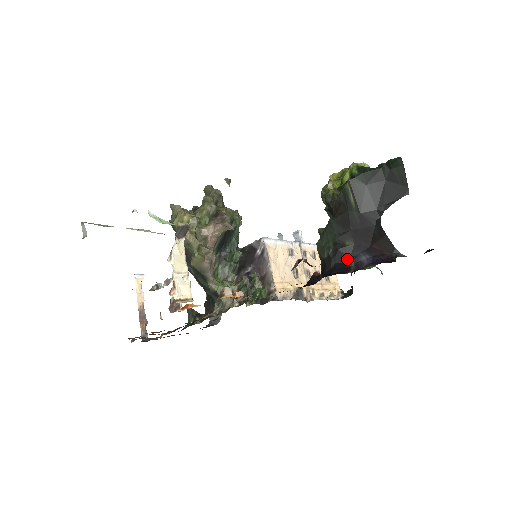
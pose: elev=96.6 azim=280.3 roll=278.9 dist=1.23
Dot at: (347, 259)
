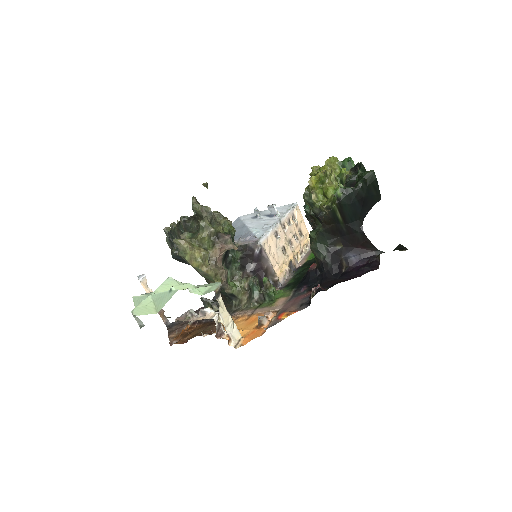
Dot at: (339, 259)
